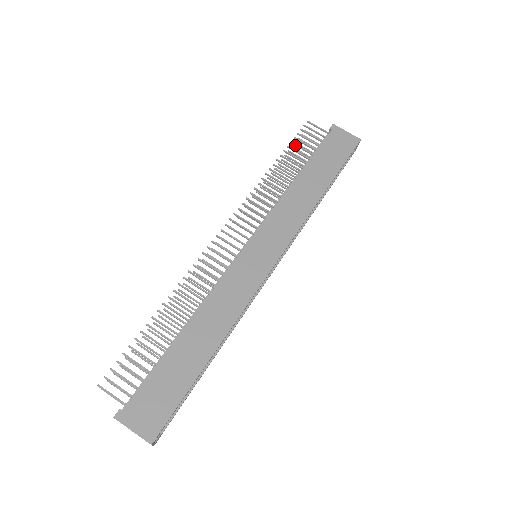
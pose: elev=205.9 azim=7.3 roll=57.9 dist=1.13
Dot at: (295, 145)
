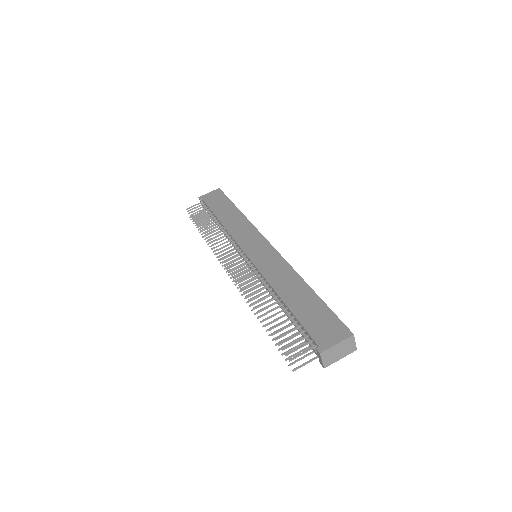
Dot at: occluded
